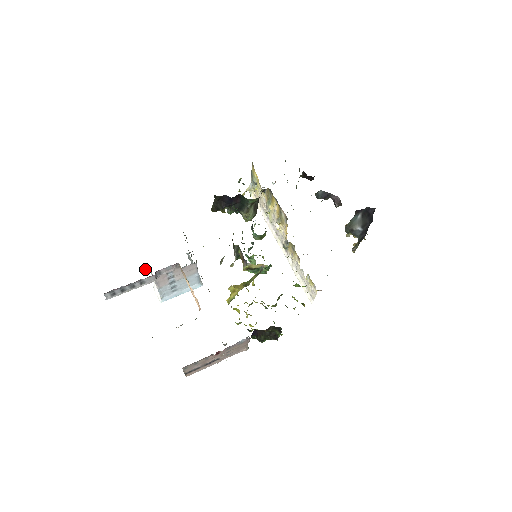
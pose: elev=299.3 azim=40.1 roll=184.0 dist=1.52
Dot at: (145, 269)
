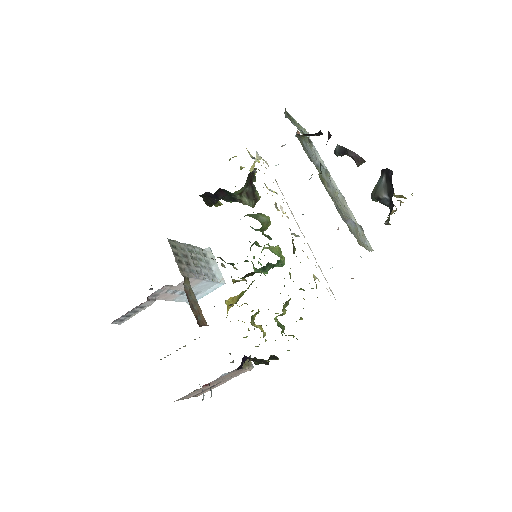
Dot at: occluded
